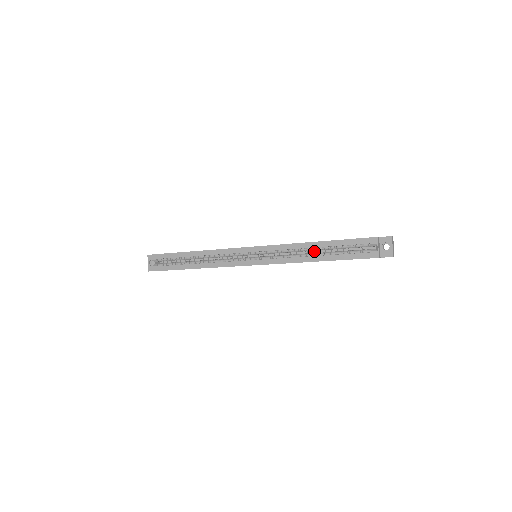
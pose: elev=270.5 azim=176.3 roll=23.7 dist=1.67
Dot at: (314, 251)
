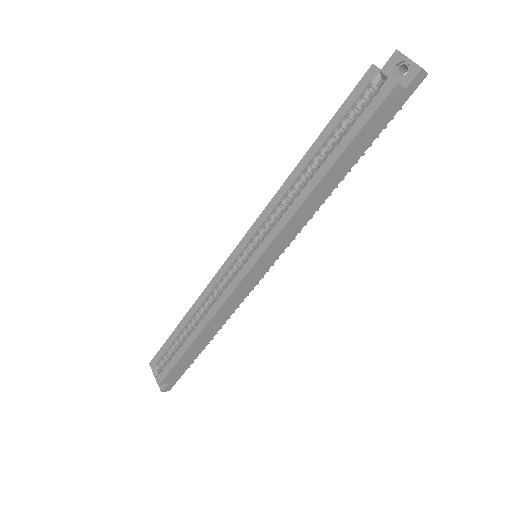
Dot at: occluded
